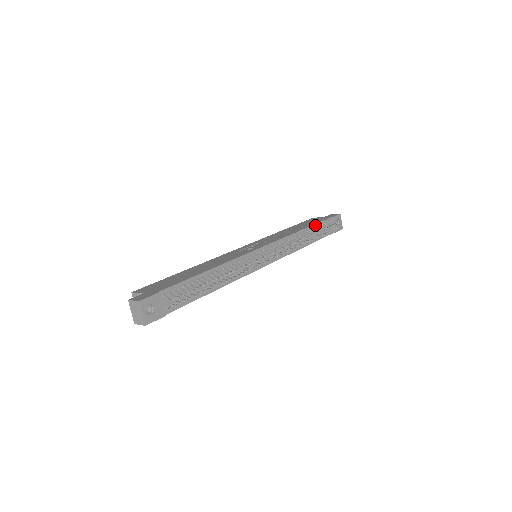
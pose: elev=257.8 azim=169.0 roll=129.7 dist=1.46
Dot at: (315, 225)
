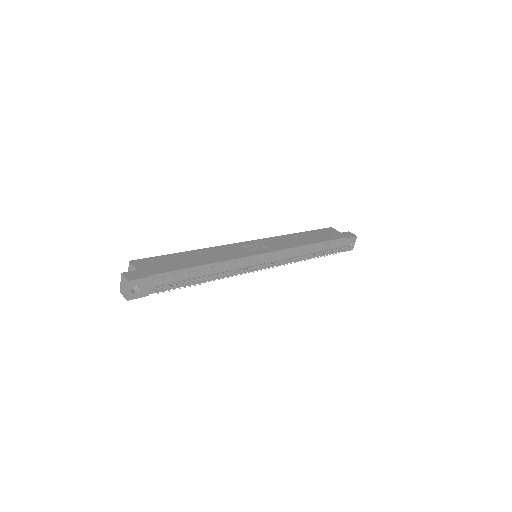
Dot at: (326, 242)
